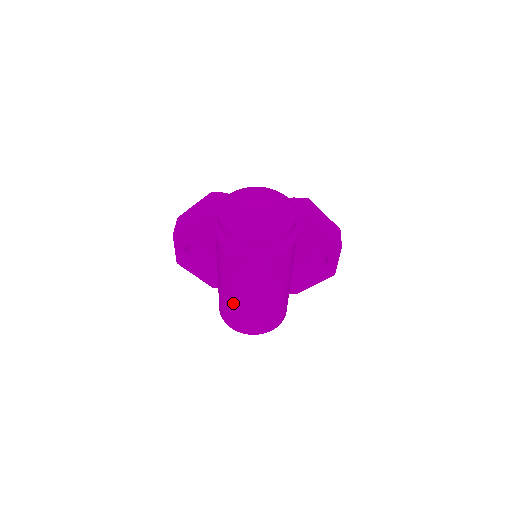
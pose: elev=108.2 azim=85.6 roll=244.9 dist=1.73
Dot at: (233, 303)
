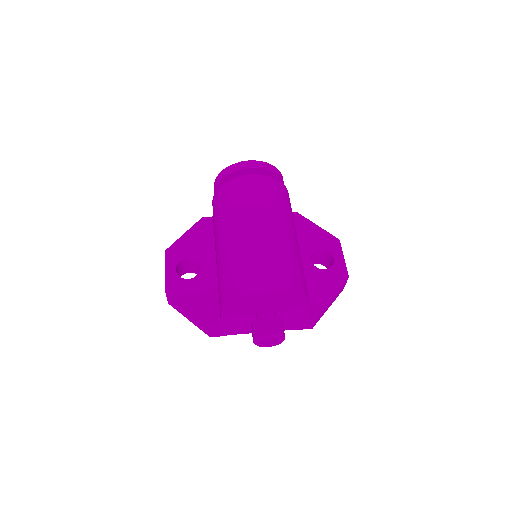
Dot at: (239, 246)
